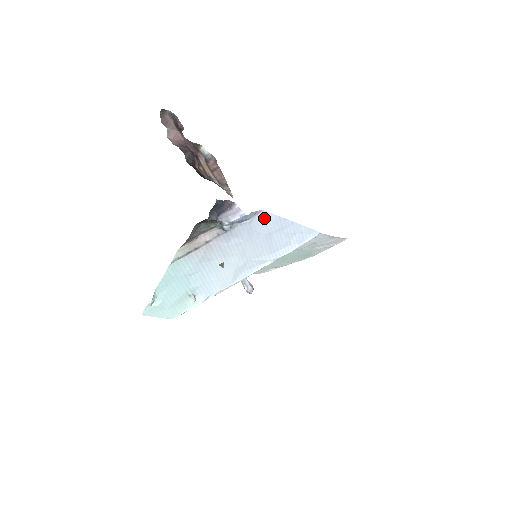
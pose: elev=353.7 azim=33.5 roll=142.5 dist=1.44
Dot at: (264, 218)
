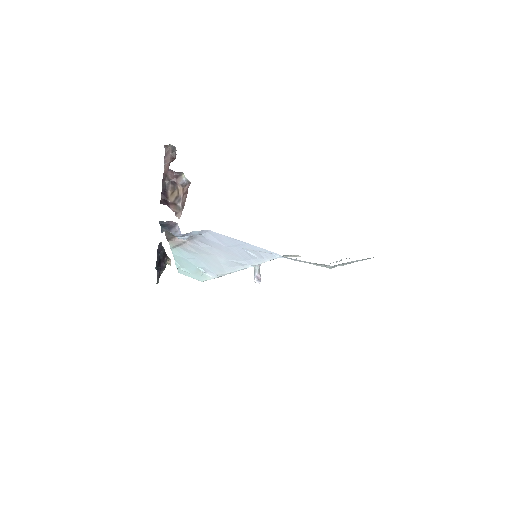
Dot at: (215, 235)
